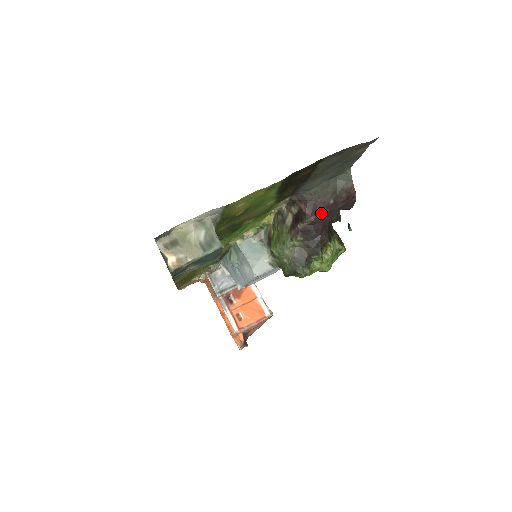
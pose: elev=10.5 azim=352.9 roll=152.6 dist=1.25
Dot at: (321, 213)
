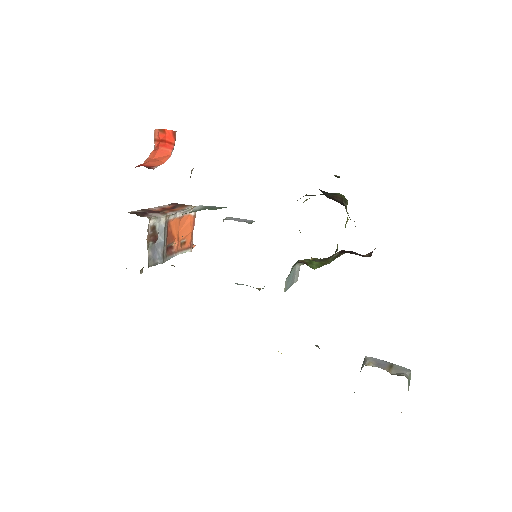
Dot at: occluded
